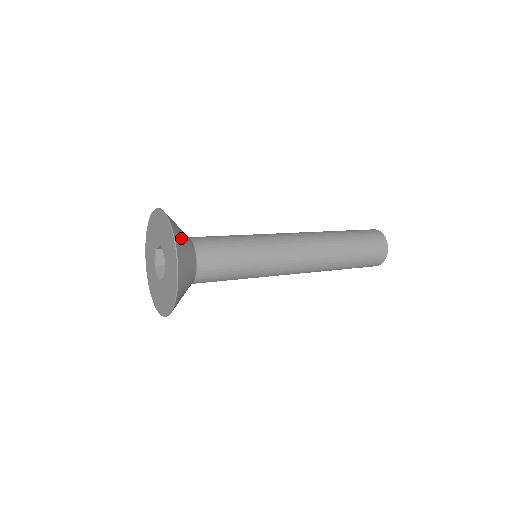
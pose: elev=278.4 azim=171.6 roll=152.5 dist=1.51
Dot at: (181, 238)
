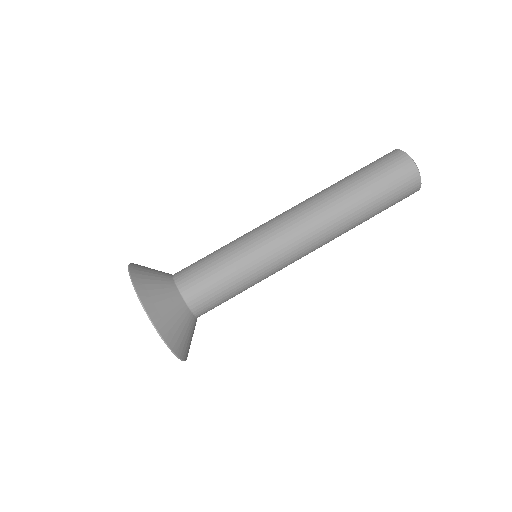
Dot at: (160, 306)
